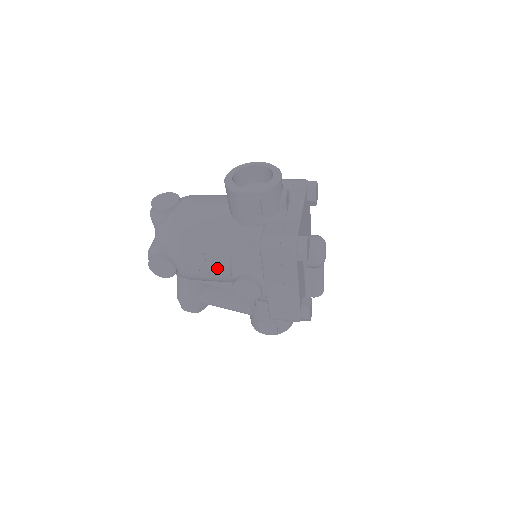
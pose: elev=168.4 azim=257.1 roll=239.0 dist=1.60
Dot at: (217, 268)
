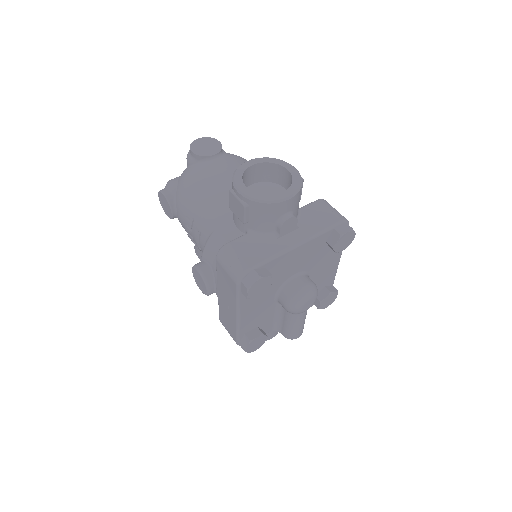
Dot at: (197, 240)
